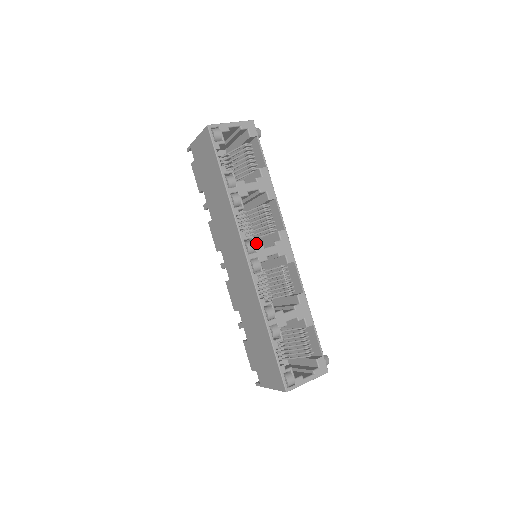
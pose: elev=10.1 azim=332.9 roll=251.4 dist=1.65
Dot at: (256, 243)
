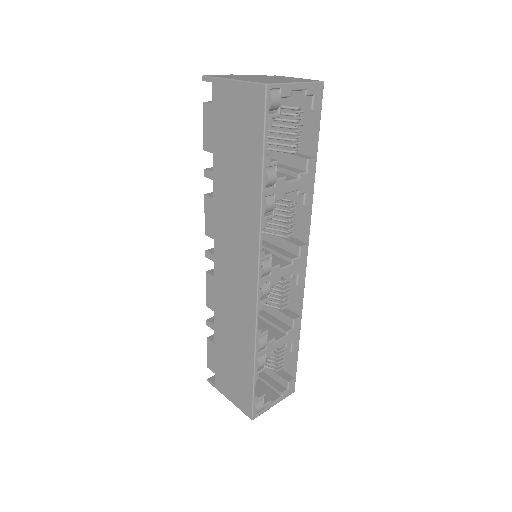
Dot at: occluded
